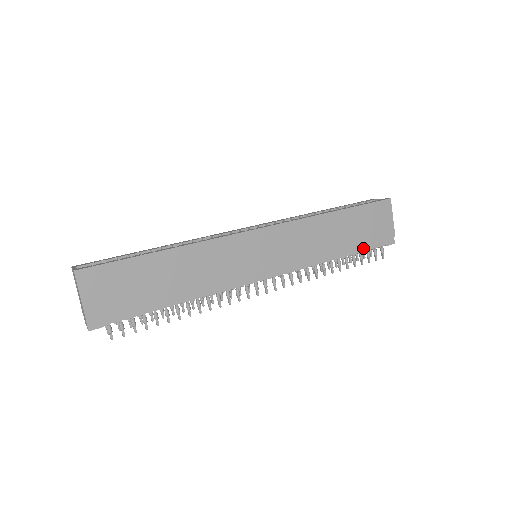
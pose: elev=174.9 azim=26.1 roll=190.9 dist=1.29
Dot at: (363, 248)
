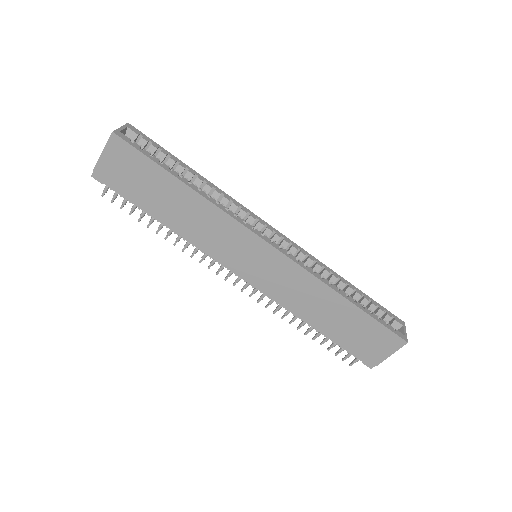
Dot at: (340, 343)
